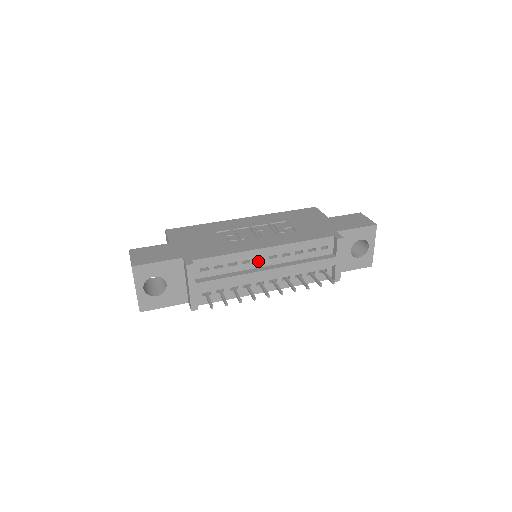
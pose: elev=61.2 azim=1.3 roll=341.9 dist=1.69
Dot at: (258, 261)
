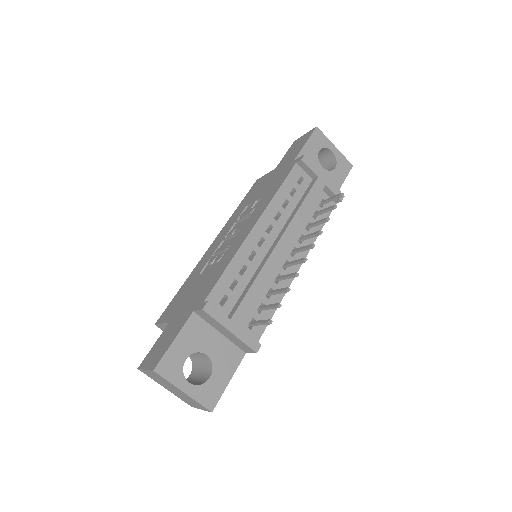
Dot at: (261, 245)
